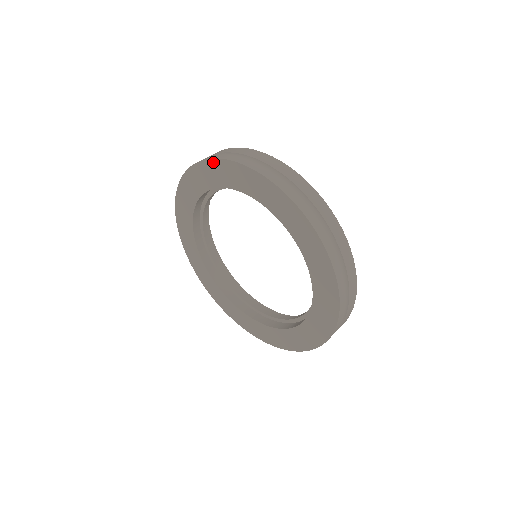
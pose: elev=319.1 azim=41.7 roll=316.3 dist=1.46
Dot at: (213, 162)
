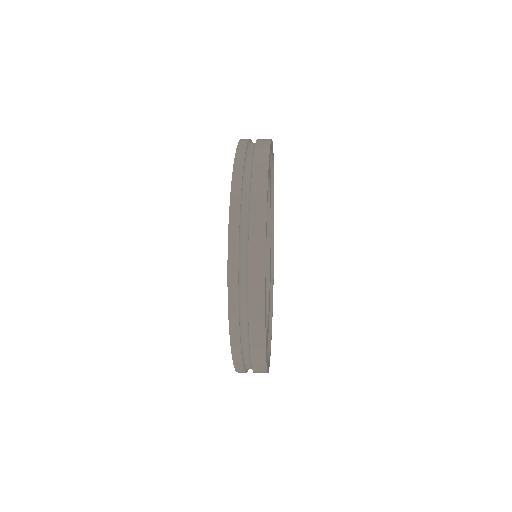
Dot at: occluded
